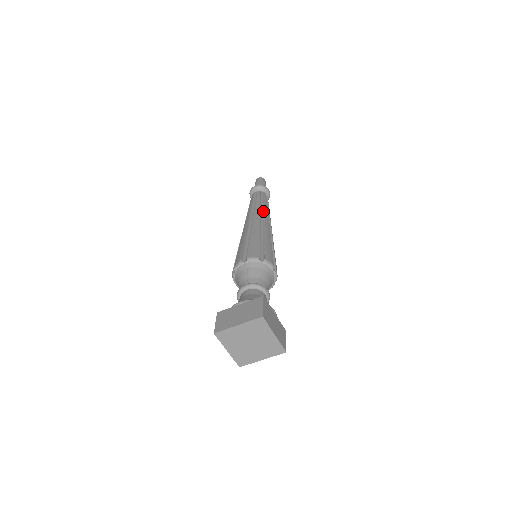
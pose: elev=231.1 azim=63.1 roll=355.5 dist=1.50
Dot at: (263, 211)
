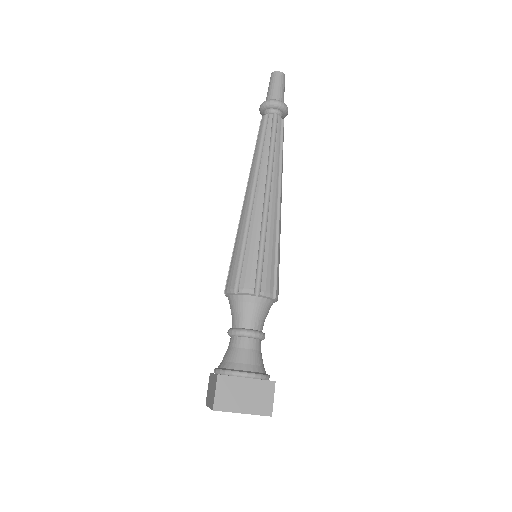
Dot at: (259, 169)
